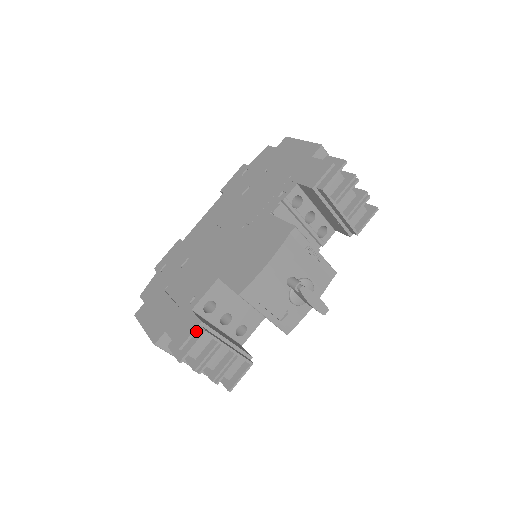
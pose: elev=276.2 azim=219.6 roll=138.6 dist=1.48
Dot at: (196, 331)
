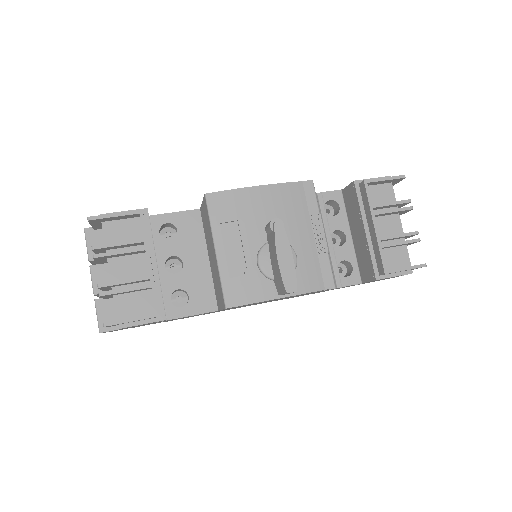
Dot at: occluded
